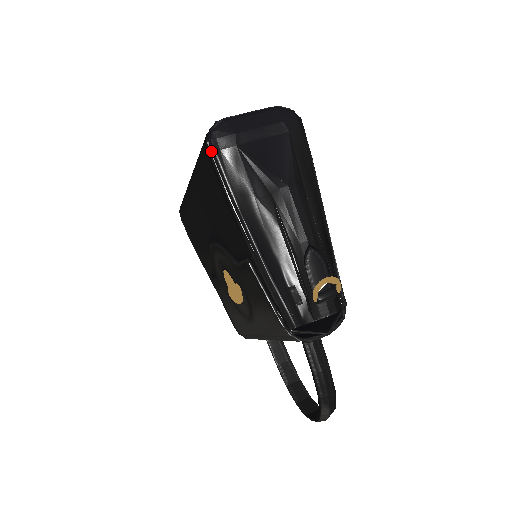
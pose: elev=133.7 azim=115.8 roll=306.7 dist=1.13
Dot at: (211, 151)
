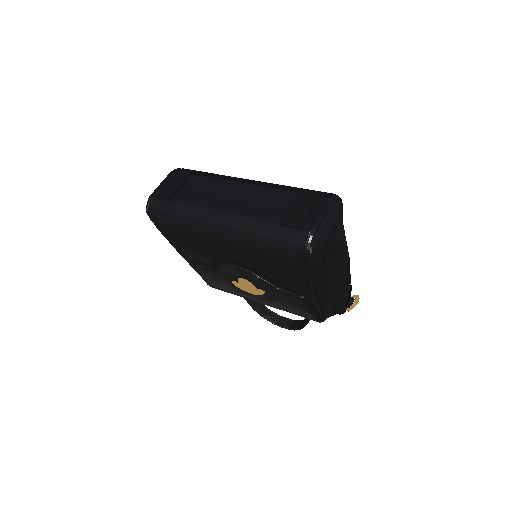
Dot at: (309, 259)
